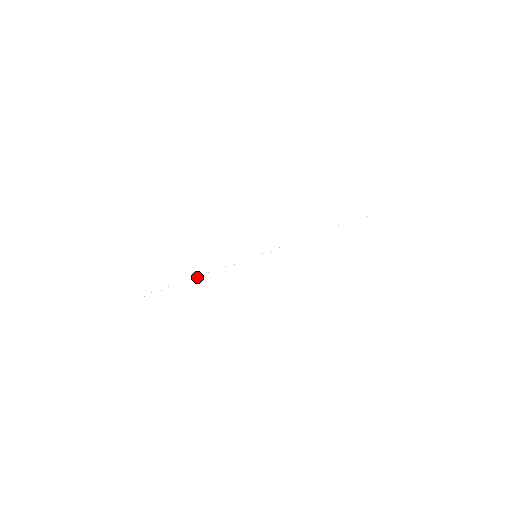
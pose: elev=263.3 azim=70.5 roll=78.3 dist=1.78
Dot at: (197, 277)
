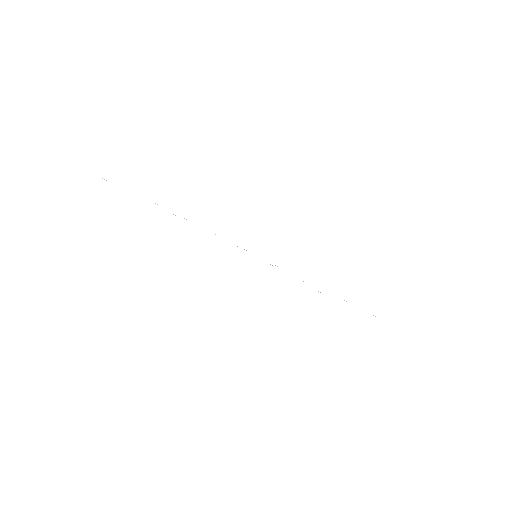
Dot at: occluded
